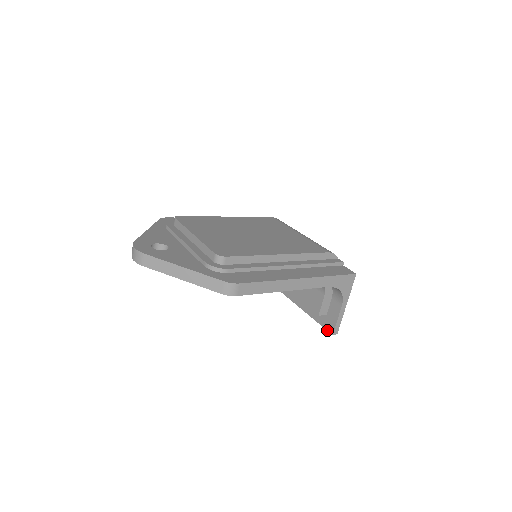
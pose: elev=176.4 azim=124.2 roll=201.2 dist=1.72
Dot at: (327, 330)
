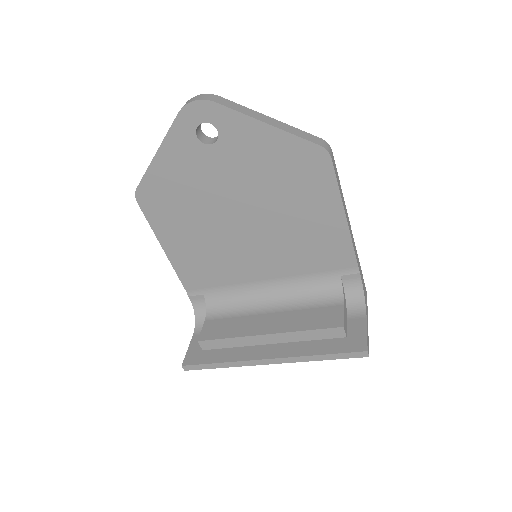
Dot at: (355, 351)
